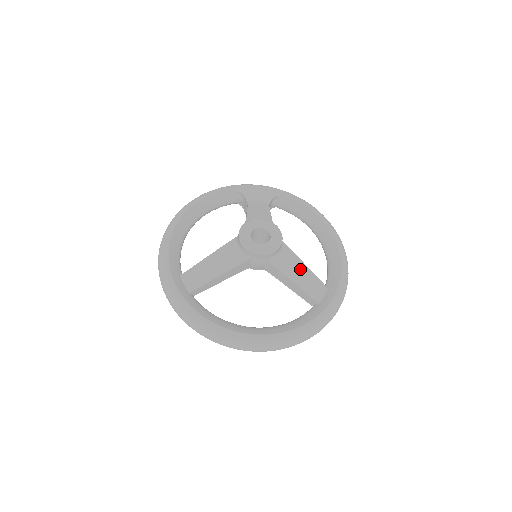
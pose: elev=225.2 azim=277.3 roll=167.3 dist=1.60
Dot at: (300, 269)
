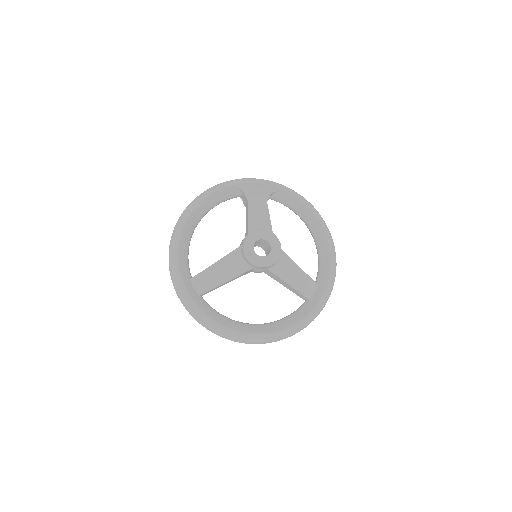
Dot at: (295, 272)
